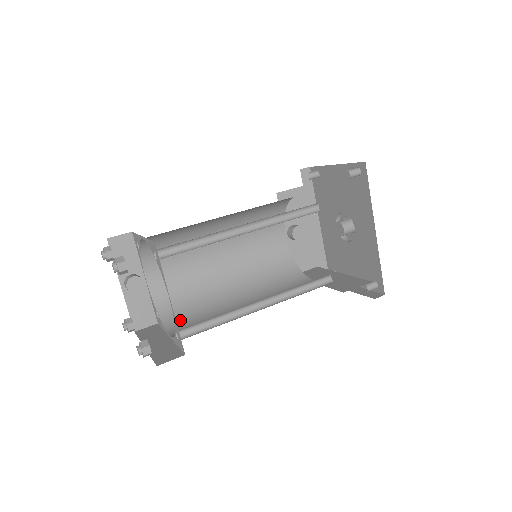
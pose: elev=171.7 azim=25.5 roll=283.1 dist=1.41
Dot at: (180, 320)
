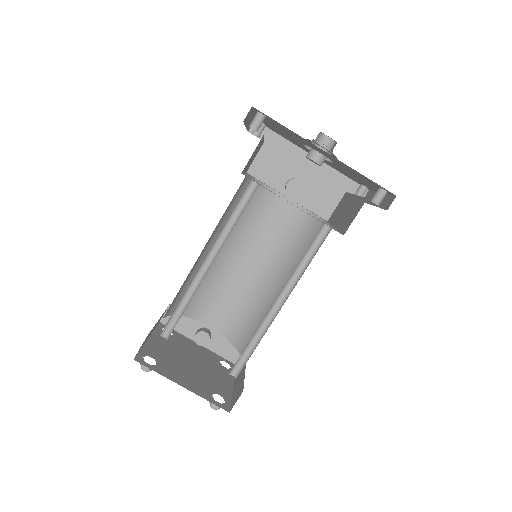
Dot at: occluded
